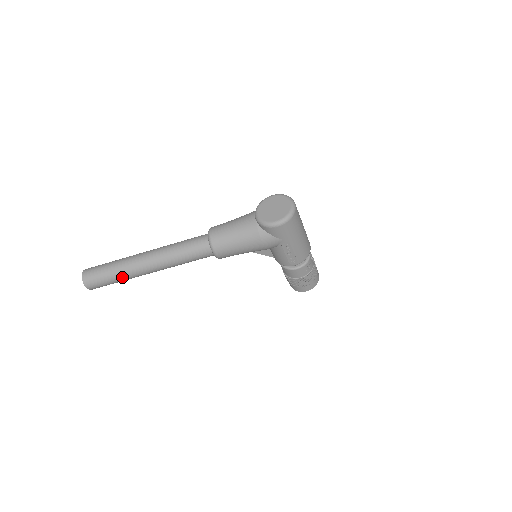
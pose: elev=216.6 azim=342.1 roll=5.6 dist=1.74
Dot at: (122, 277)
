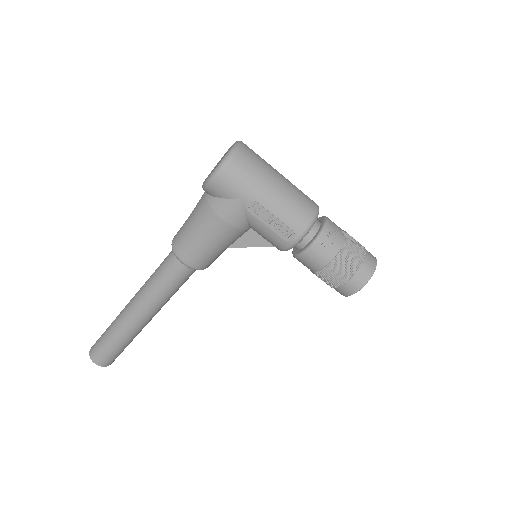
Dot at: (117, 337)
